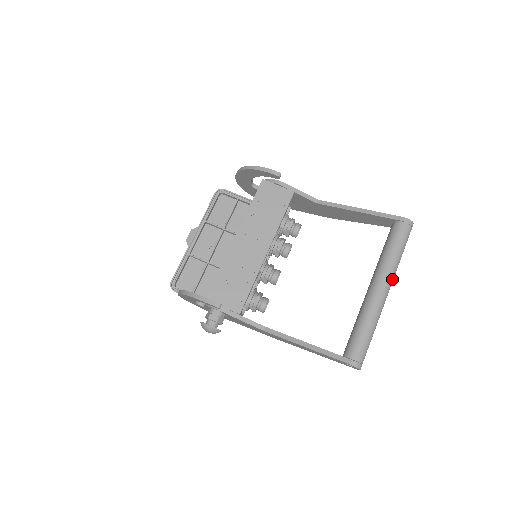
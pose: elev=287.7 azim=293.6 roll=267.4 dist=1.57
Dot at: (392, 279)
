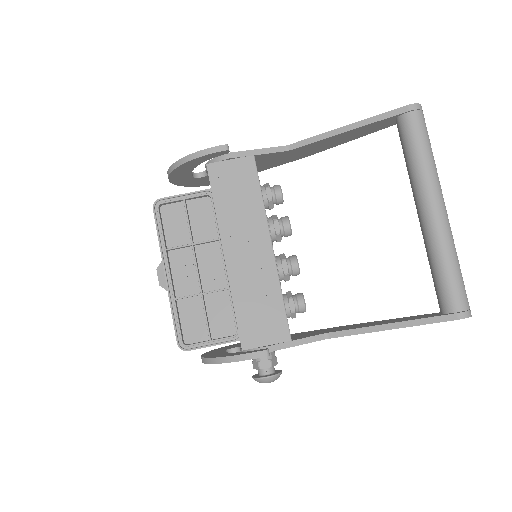
Dot at: (440, 189)
